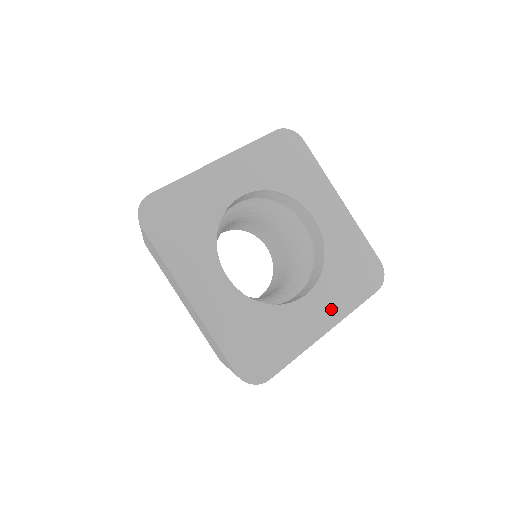
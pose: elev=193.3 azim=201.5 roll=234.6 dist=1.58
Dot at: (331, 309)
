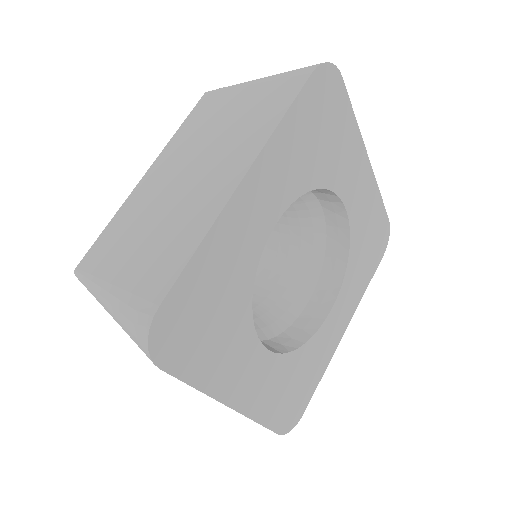
Dot at: (350, 305)
